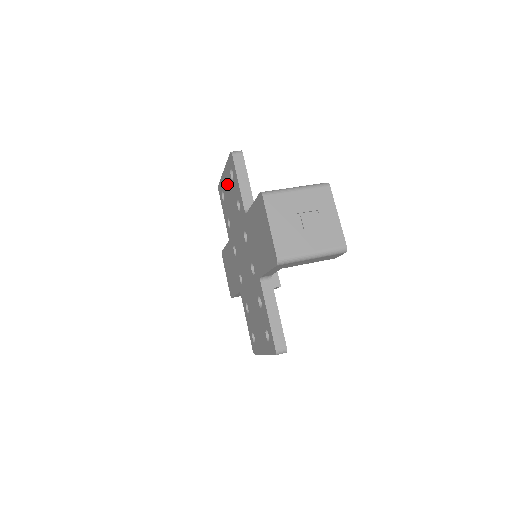
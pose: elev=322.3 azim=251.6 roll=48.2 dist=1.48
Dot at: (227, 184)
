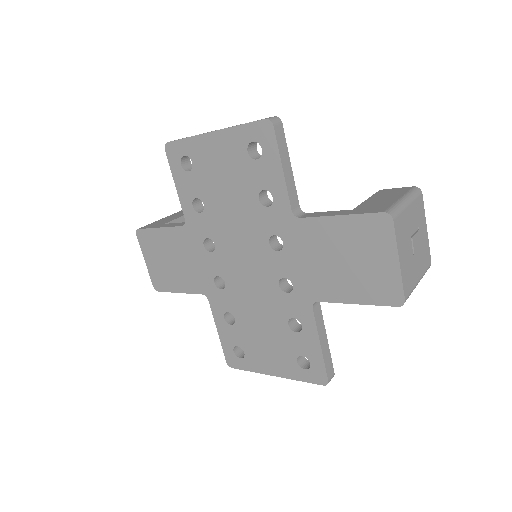
Dot at: (221, 155)
